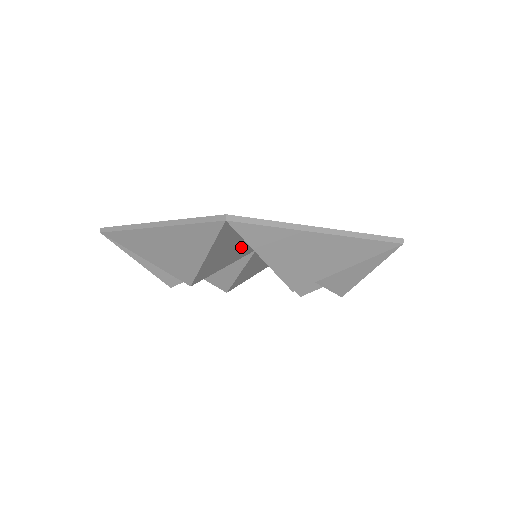
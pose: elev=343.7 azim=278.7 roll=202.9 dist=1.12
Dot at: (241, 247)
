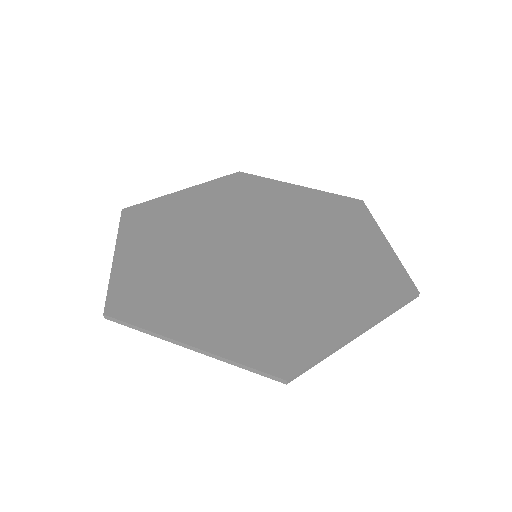
Dot at: occluded
